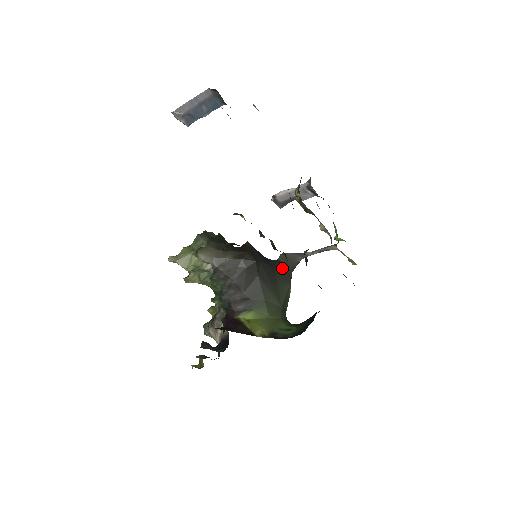
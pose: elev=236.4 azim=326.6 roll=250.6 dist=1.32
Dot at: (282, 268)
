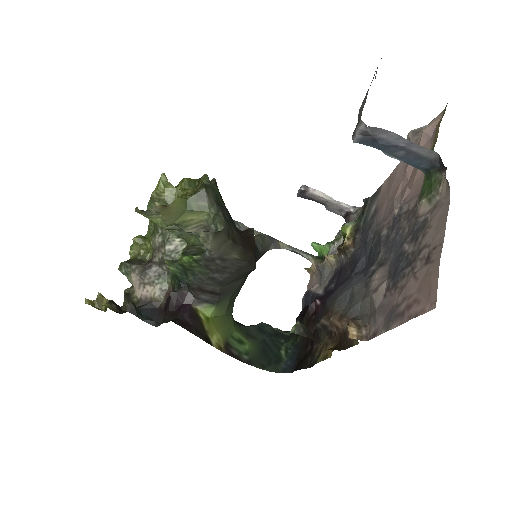
Dot at: (256, 257)
